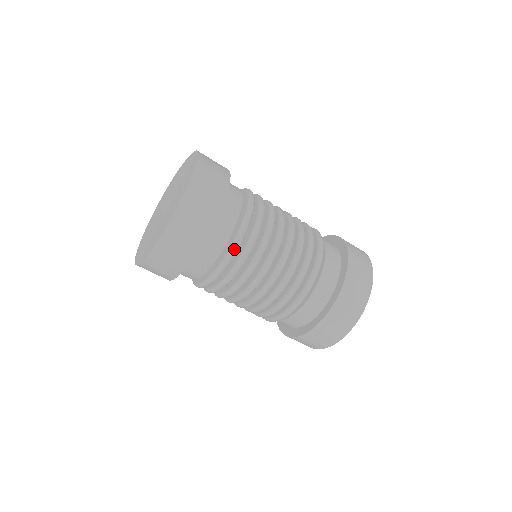
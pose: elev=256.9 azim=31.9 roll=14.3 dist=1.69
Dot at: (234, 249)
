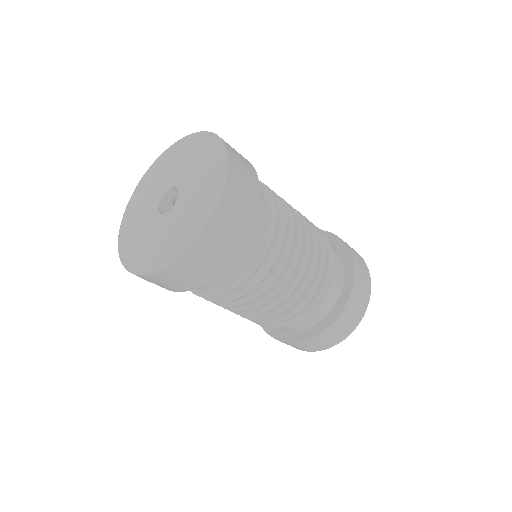
Dot at: (264, 254)
